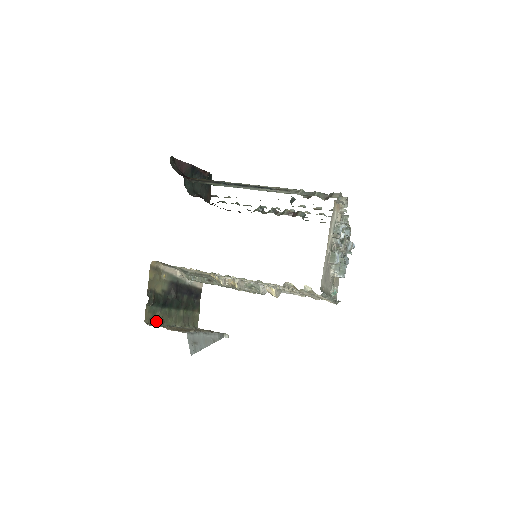
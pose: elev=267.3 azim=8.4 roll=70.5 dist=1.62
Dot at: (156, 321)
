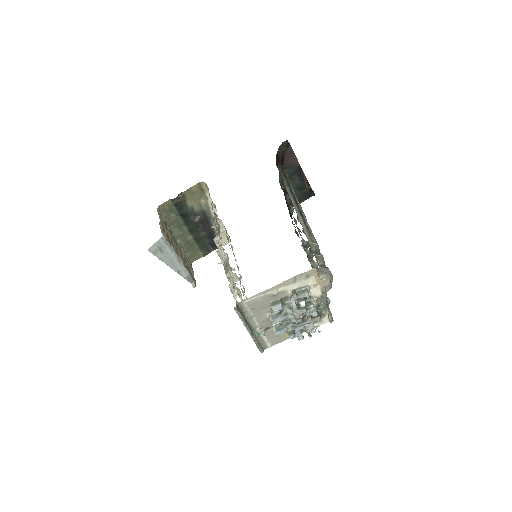
Dot at: (167, 217)
